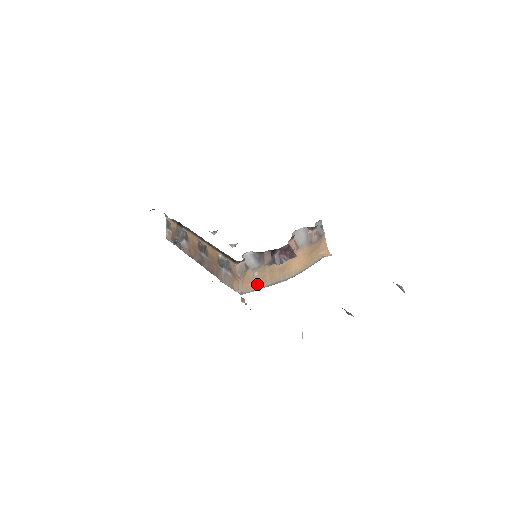
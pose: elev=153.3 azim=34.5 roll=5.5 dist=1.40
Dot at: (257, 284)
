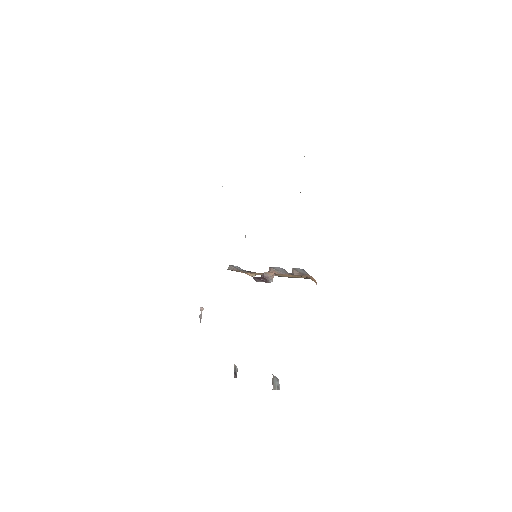
Dot at: (254, 274)
